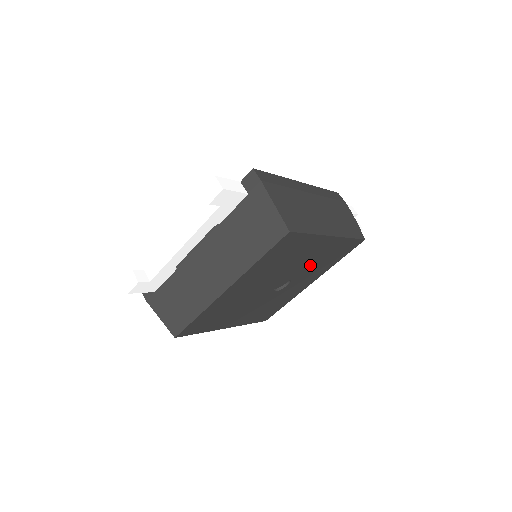
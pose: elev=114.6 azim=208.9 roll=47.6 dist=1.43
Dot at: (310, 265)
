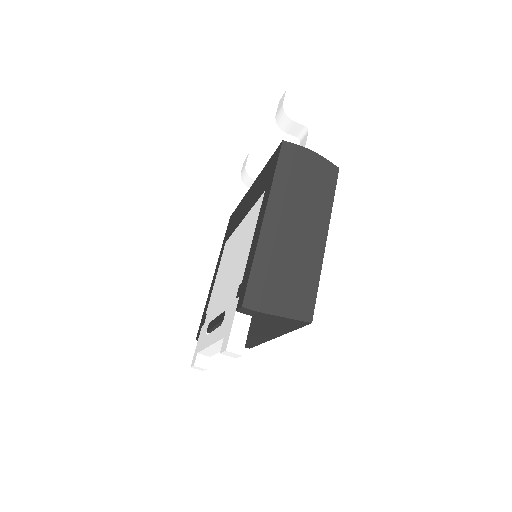
Dot at: occluded
